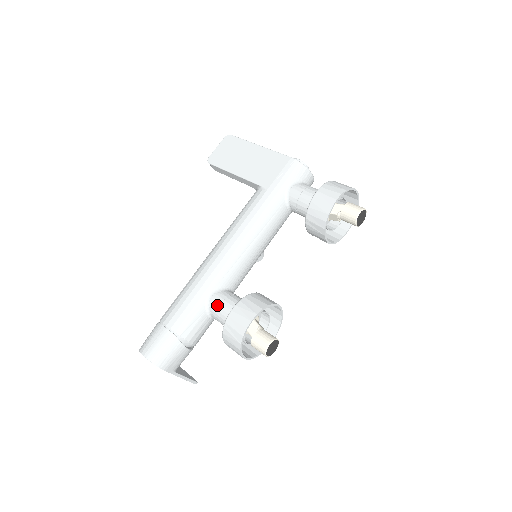
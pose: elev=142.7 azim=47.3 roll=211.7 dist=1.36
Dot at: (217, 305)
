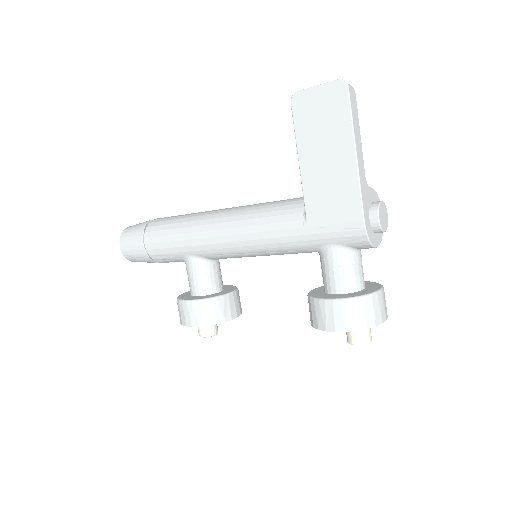
Dot at: (189, 271)
